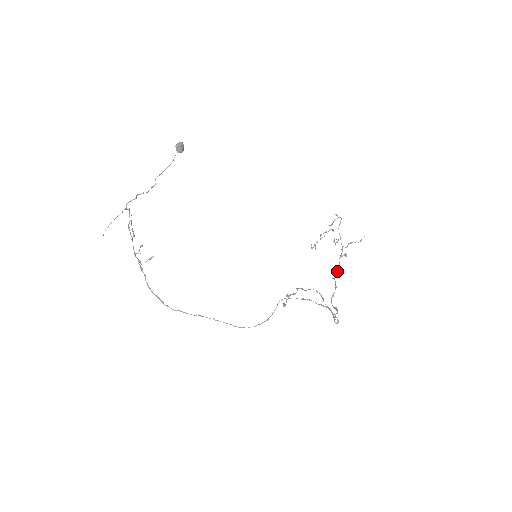
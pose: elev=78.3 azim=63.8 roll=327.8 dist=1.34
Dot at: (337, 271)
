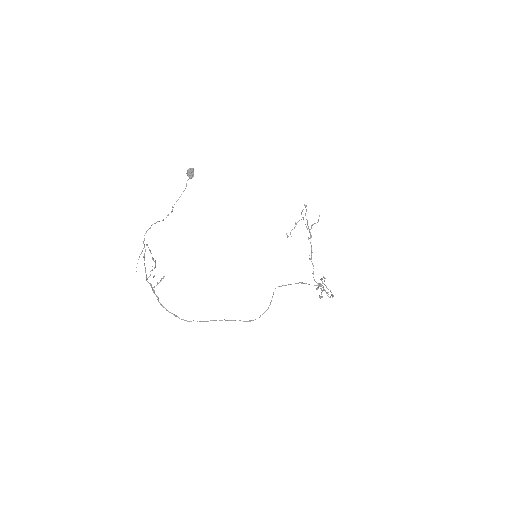
Dot at: (311, 252)
